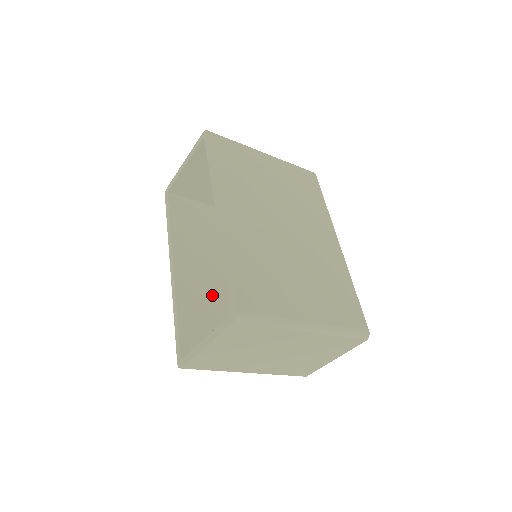
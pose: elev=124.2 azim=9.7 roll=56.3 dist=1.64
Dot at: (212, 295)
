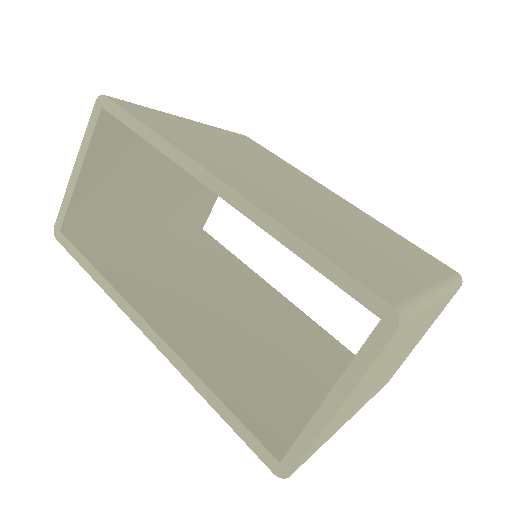
Dot at: (228, 342)
